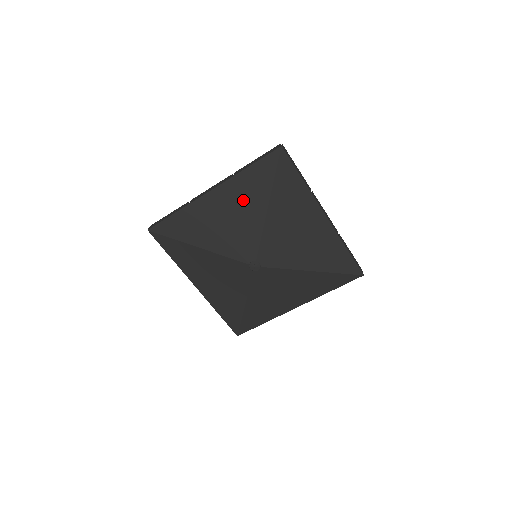
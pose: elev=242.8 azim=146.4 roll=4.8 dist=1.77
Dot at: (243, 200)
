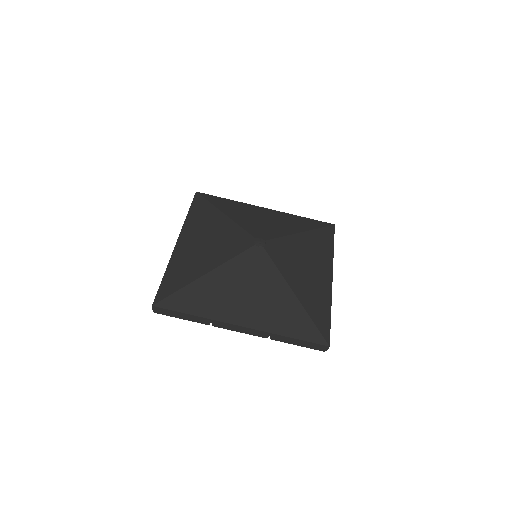
Dot at: (205, 226)
